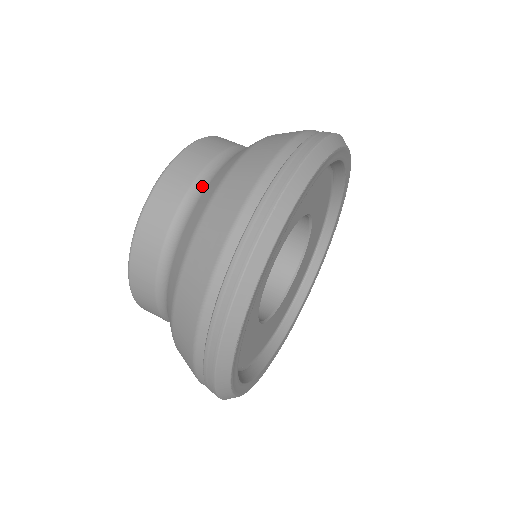
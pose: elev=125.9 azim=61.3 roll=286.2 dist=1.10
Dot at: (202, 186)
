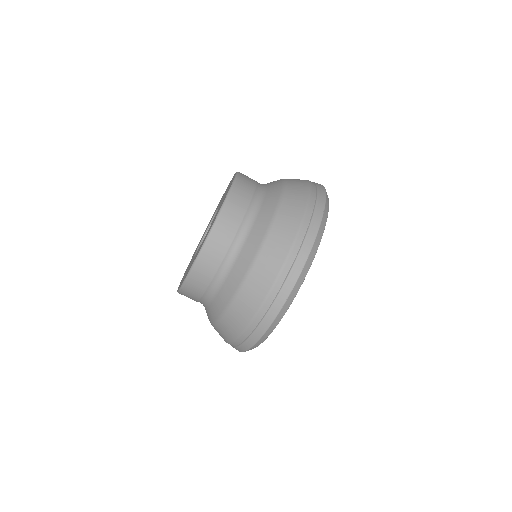
Dot at: (233, 256)
